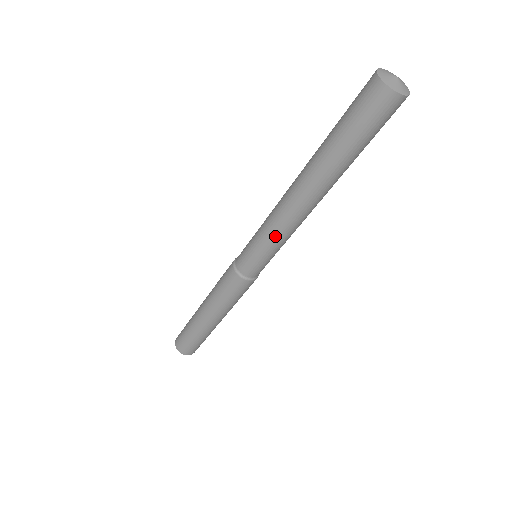
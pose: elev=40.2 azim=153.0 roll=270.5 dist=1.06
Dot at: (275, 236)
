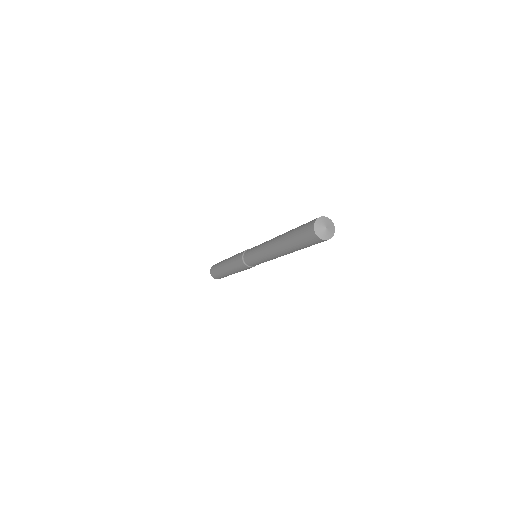
Dot at: (265, 260)
